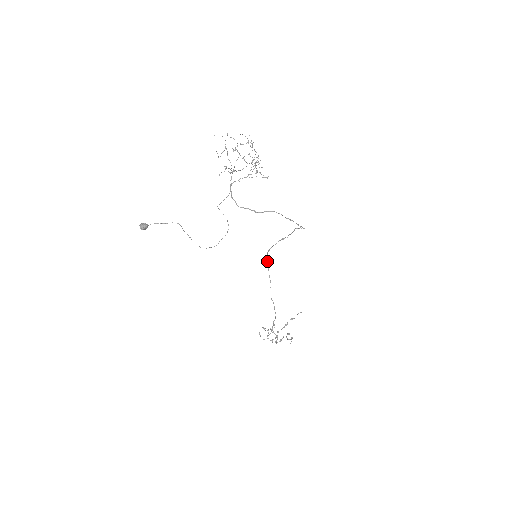
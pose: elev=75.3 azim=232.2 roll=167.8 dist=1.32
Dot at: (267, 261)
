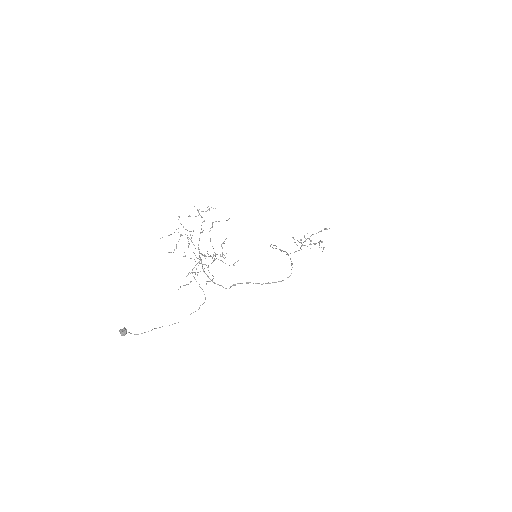
Dot at: (273, 245)
